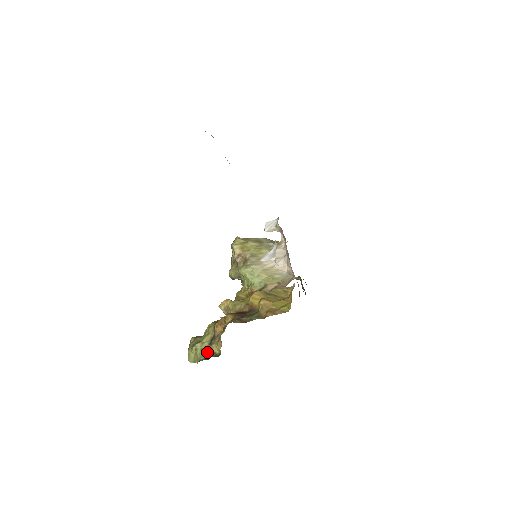
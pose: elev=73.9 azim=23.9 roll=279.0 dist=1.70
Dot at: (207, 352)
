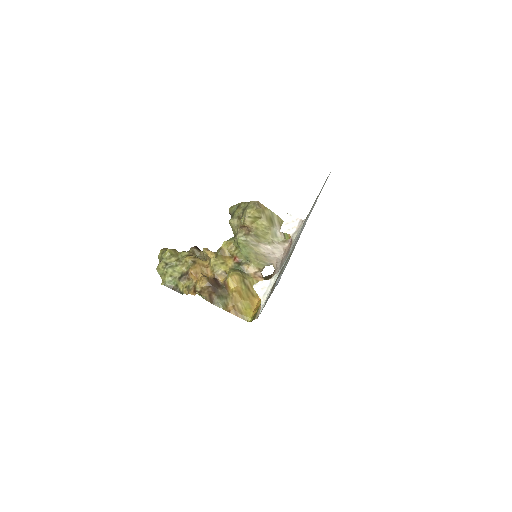
Dot at: (174, 282)
